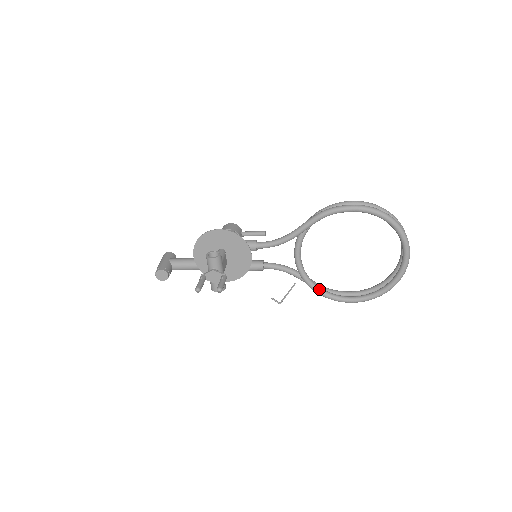
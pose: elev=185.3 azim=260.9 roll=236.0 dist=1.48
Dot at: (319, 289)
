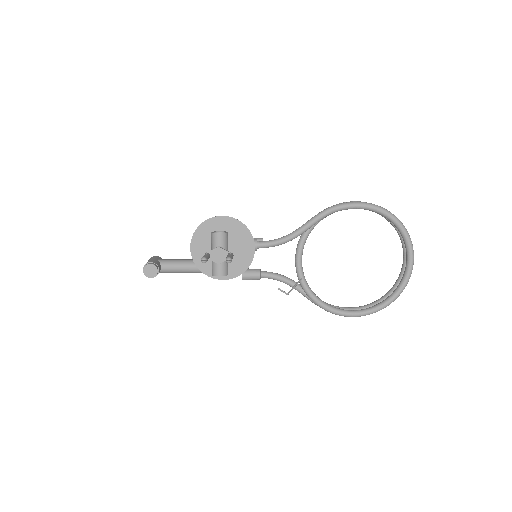
Dot at: (320, 300)
